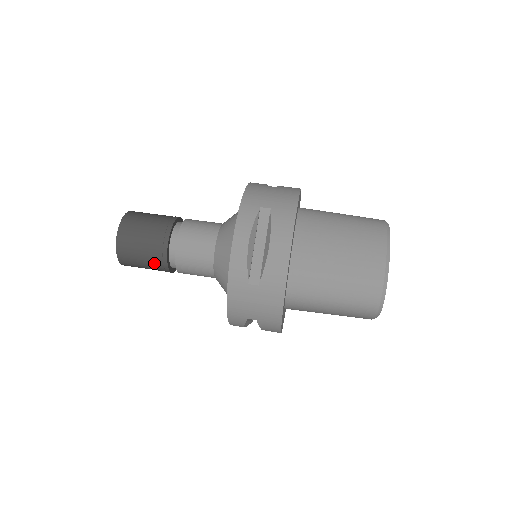
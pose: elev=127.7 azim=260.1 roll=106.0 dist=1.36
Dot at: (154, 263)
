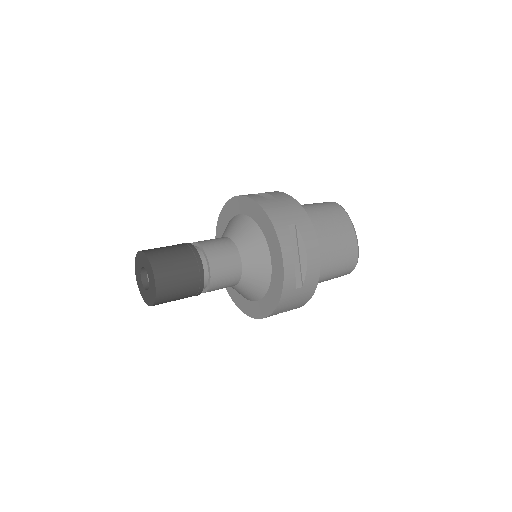
Dot at: (189, 295)
